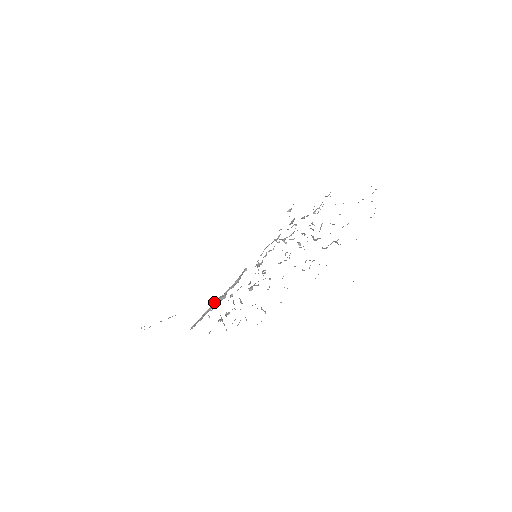
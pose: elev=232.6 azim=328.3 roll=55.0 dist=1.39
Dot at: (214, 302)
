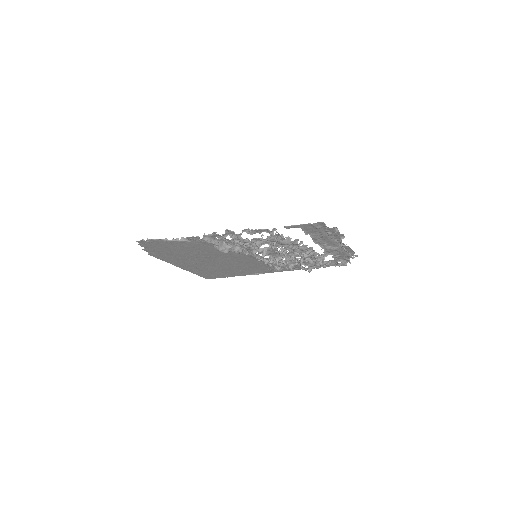
Dot at: (222, 244)
